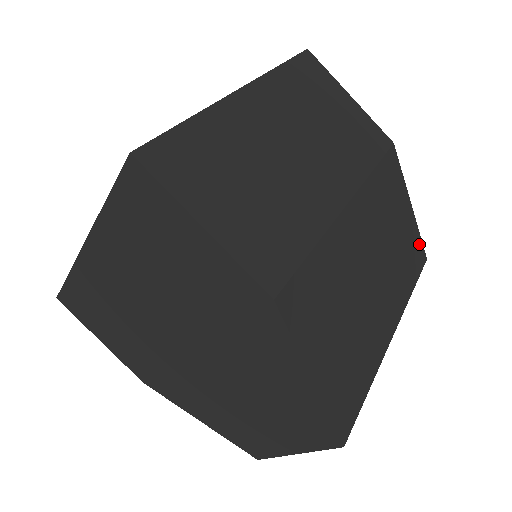
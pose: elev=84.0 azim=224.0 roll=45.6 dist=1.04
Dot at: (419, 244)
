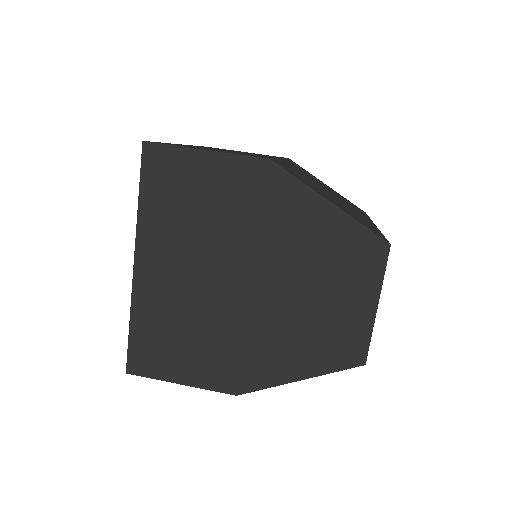
Dot at: occluded
